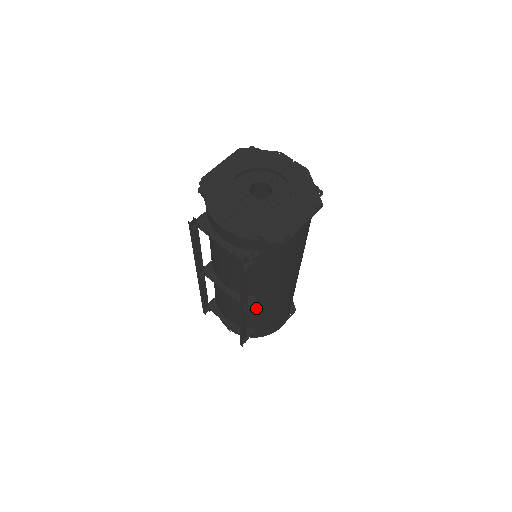
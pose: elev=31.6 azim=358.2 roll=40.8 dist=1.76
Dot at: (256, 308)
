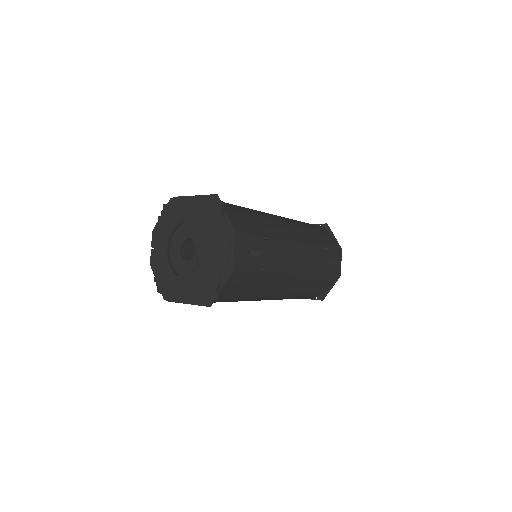
Dot at: occluded
